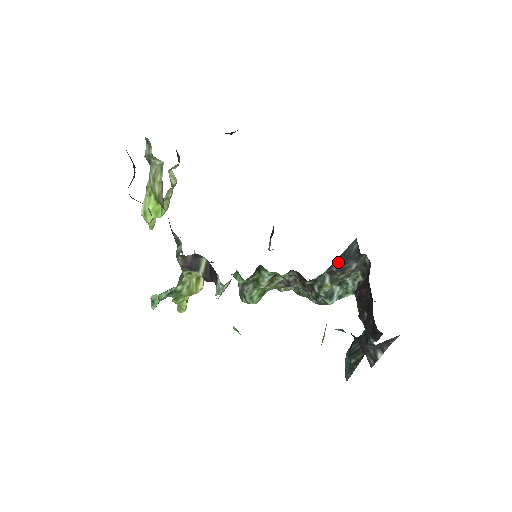
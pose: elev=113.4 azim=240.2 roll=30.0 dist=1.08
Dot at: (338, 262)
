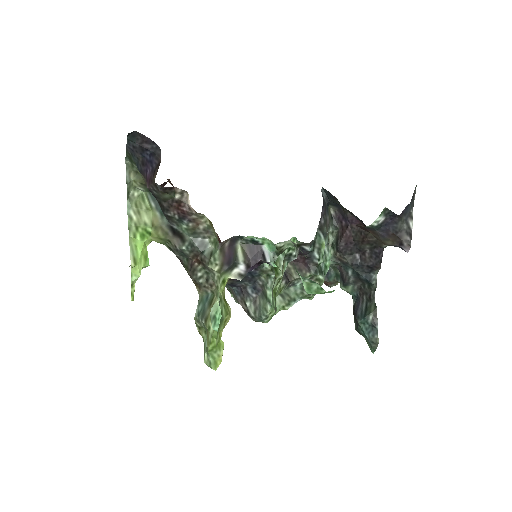
Dot at: (323, 211)
